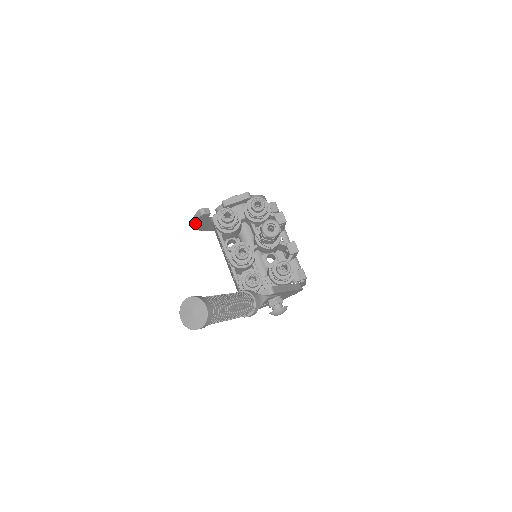
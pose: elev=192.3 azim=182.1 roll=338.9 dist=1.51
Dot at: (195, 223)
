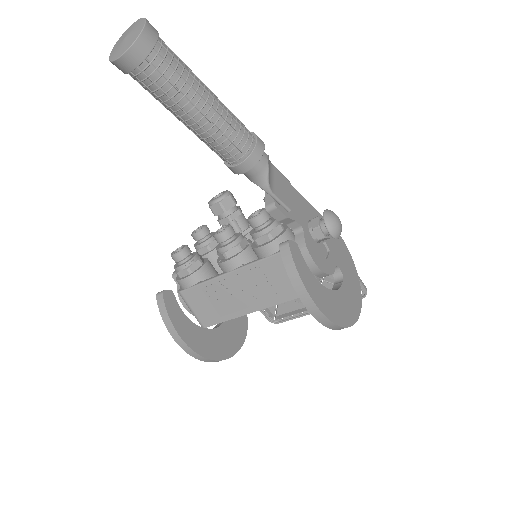
Dot at: (171, 323)
